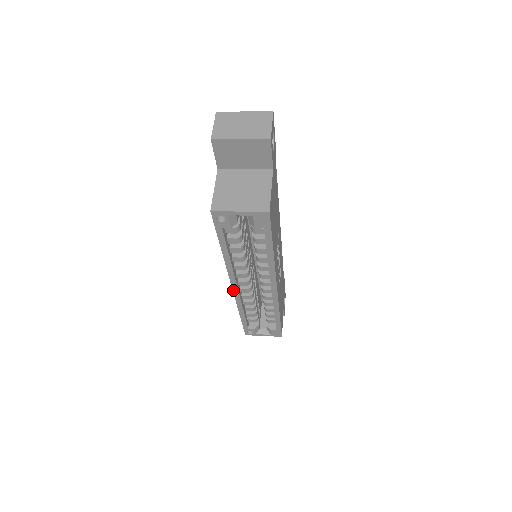
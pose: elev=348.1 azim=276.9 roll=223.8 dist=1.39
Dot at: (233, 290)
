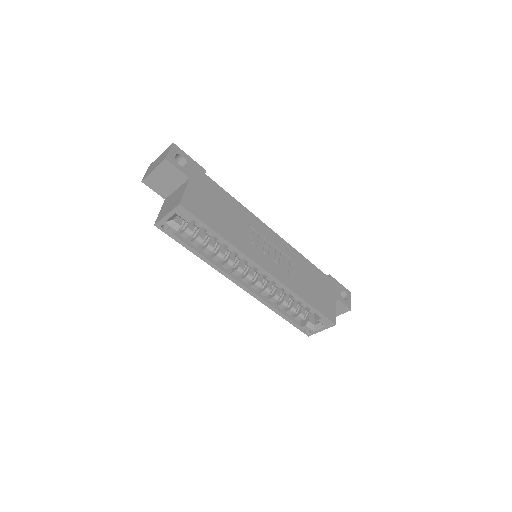
Dot at: (243, 289)
